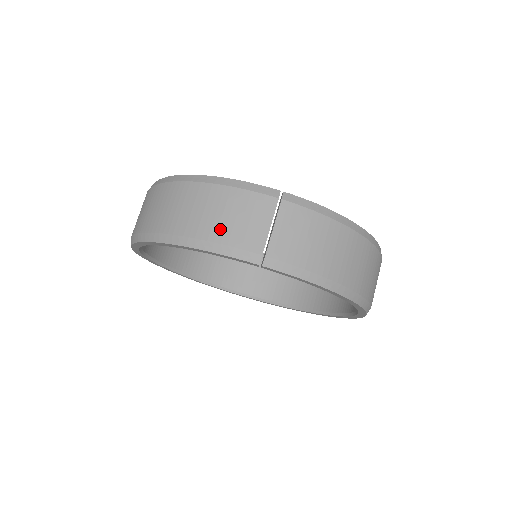
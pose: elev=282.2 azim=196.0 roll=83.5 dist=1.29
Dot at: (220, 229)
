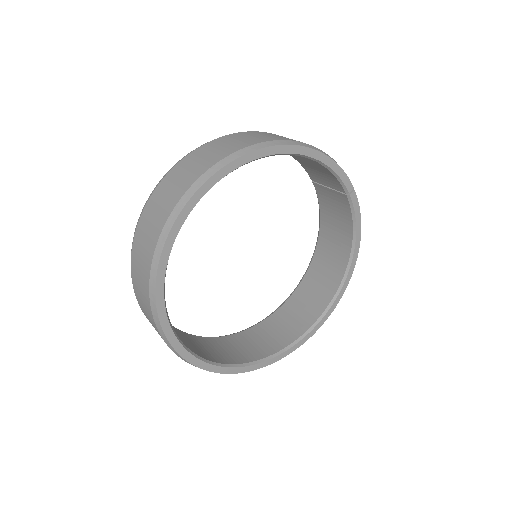
Dot at: occluded
